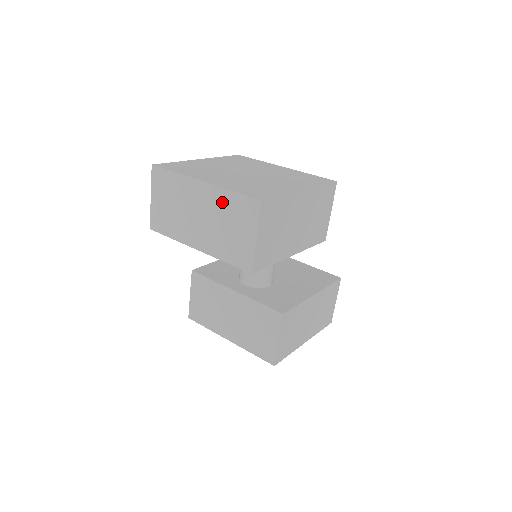
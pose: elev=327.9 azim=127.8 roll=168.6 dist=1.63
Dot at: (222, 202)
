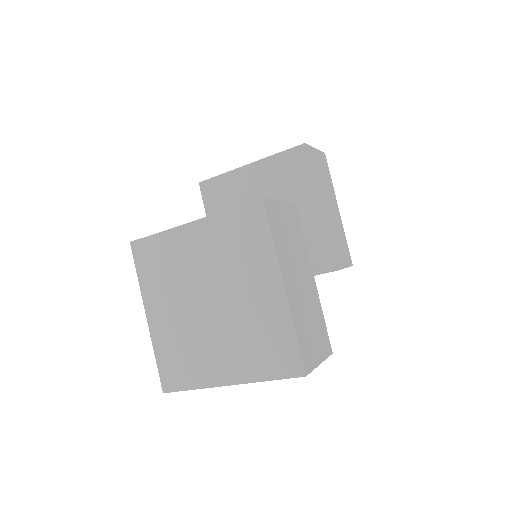
Dot at: occluded
